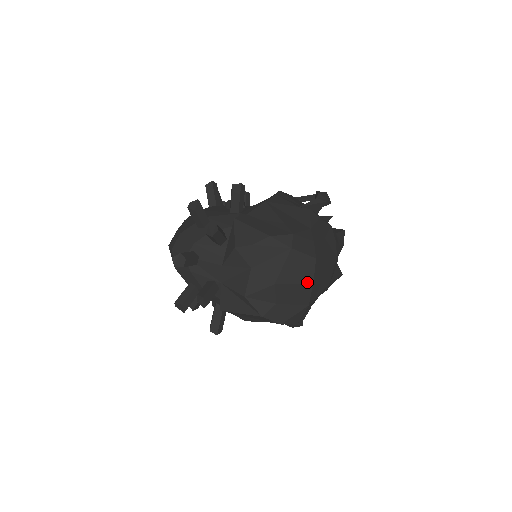
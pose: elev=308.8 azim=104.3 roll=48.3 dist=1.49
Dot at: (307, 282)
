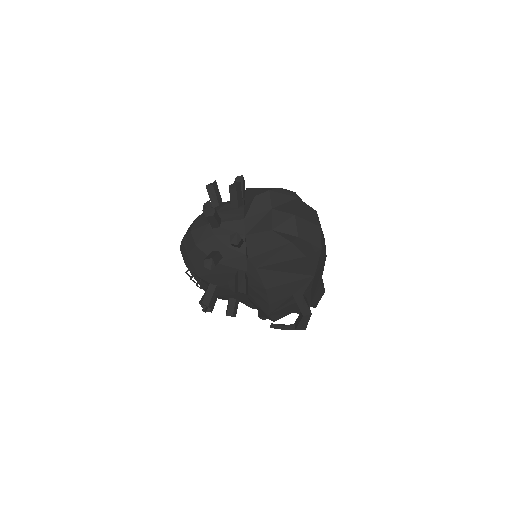
Dot at: (316, 224)
